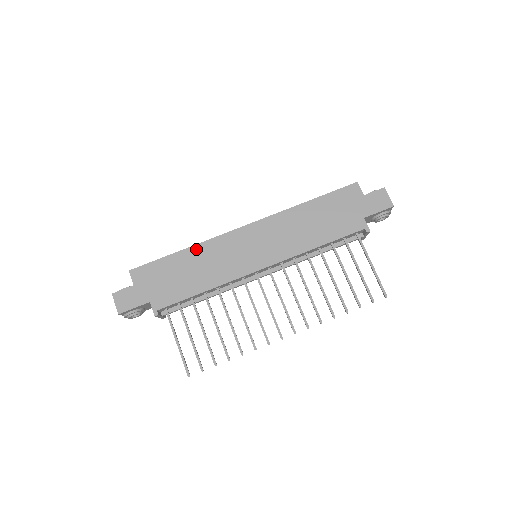
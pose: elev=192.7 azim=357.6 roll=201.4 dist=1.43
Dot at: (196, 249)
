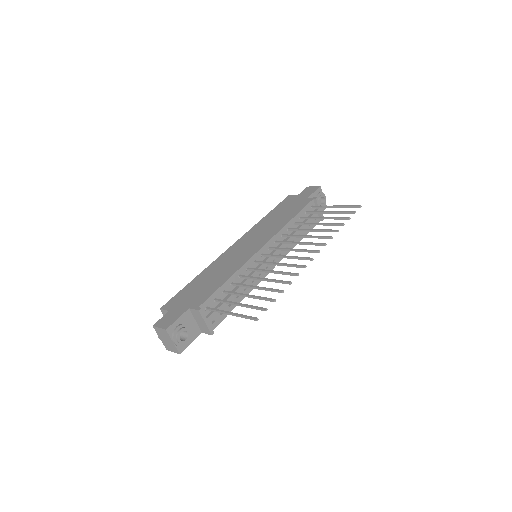
Dot at: (206, 270)
